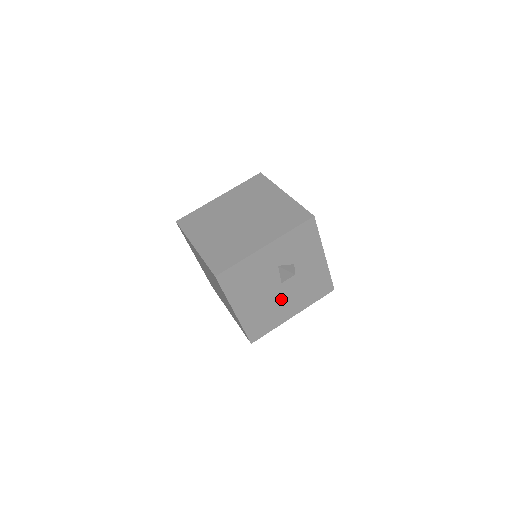
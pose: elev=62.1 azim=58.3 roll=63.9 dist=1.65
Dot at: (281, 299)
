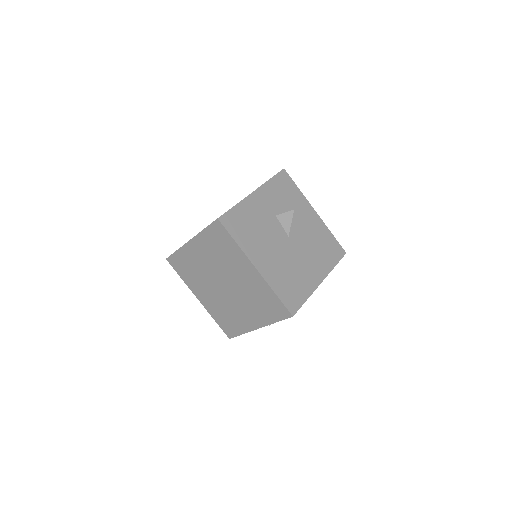
Dot at: (297, 257)
